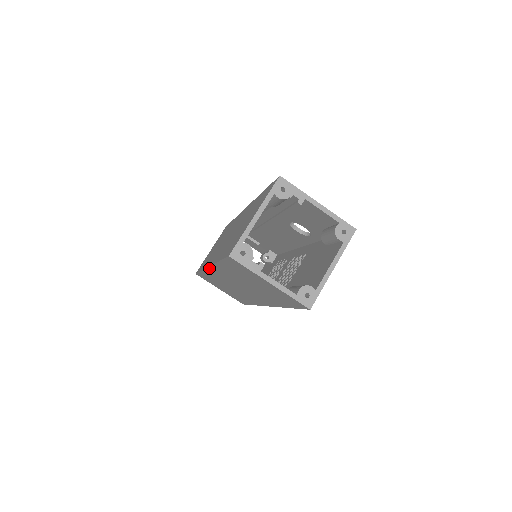
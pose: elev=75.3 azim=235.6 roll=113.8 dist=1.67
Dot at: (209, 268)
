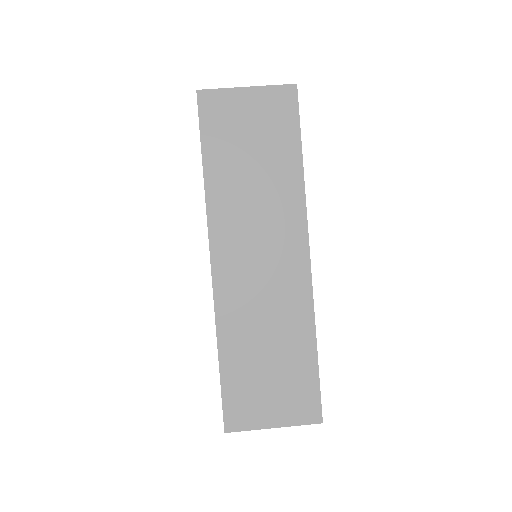
Dot at: (212, 261)
